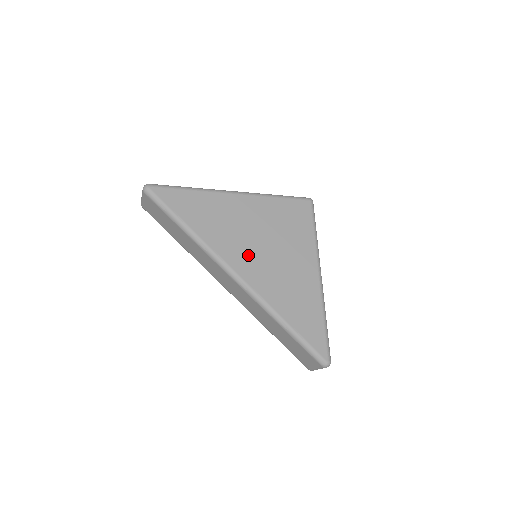
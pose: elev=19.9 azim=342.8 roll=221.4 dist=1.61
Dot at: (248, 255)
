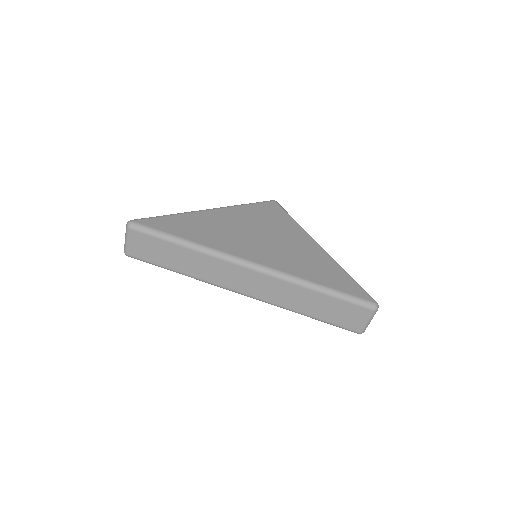
Dot at: (253, 247)
